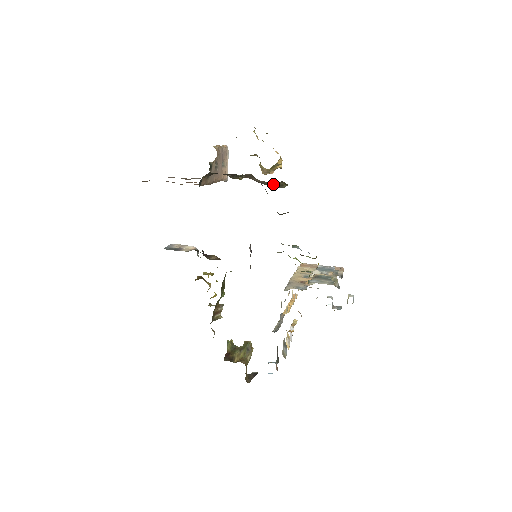
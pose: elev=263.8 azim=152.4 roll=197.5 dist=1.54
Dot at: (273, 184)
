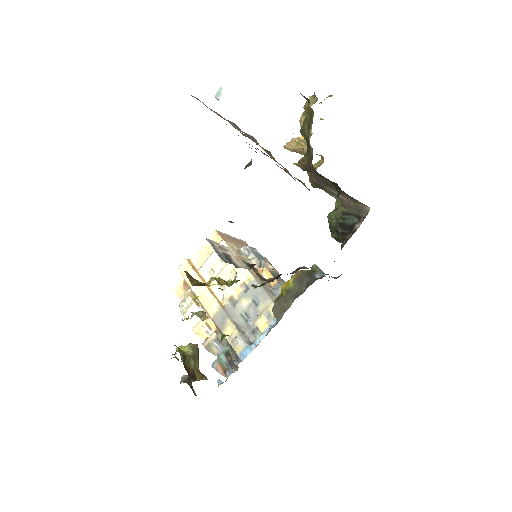
Dot at: (329, 193)
